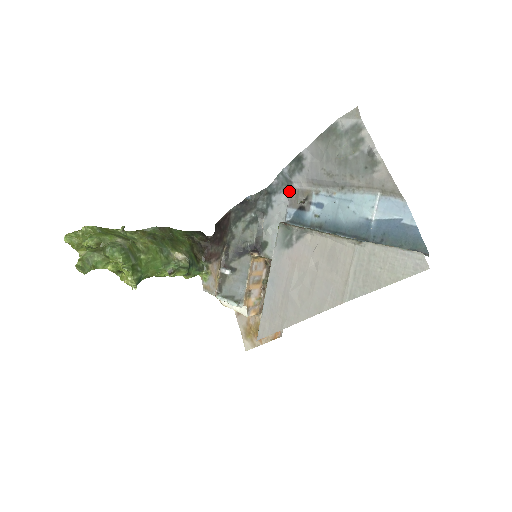
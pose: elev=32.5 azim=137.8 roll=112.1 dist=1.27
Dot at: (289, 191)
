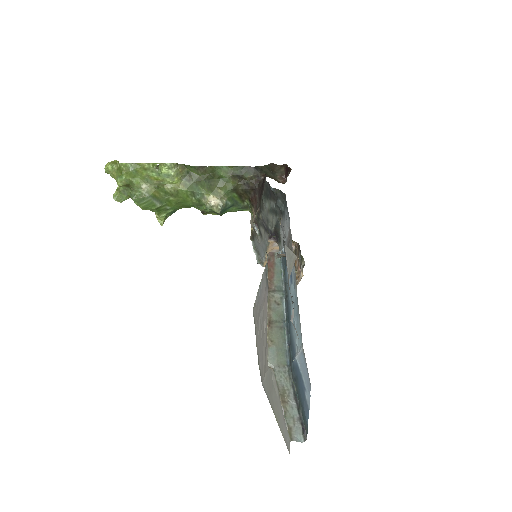
Dot at: (289, 225)
